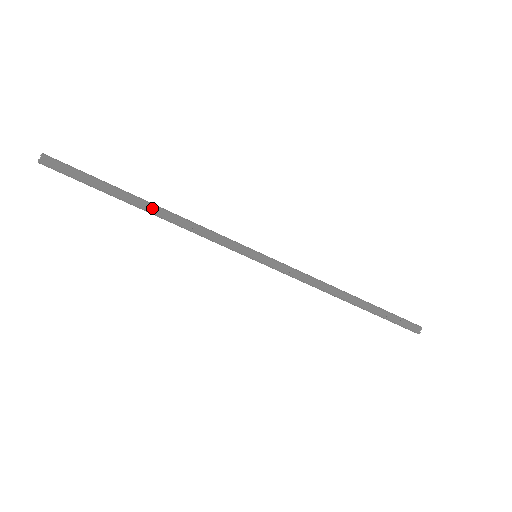
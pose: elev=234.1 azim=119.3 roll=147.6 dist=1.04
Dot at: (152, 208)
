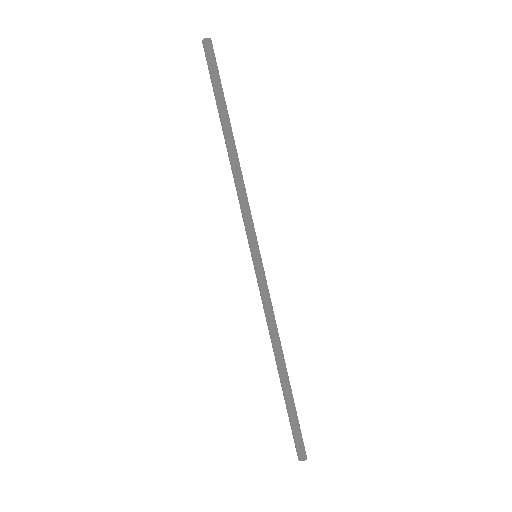
Dot at: (233, 145)
